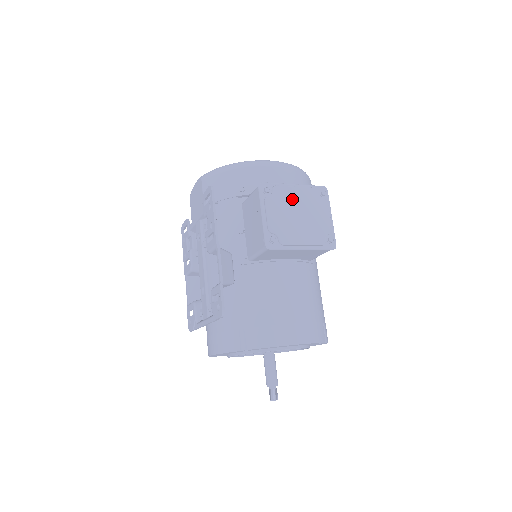
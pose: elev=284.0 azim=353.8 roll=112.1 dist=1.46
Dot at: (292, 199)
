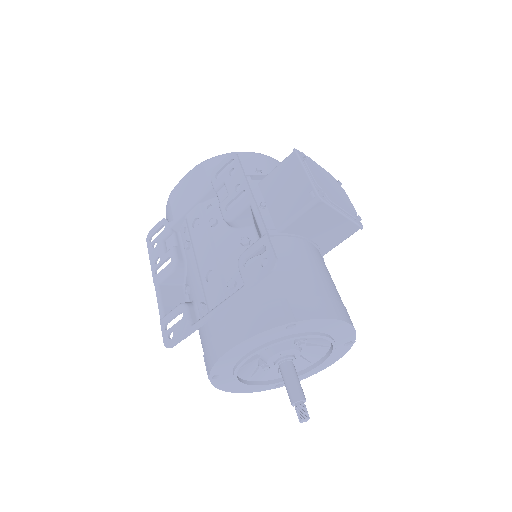
Dot at: (322, 173)
